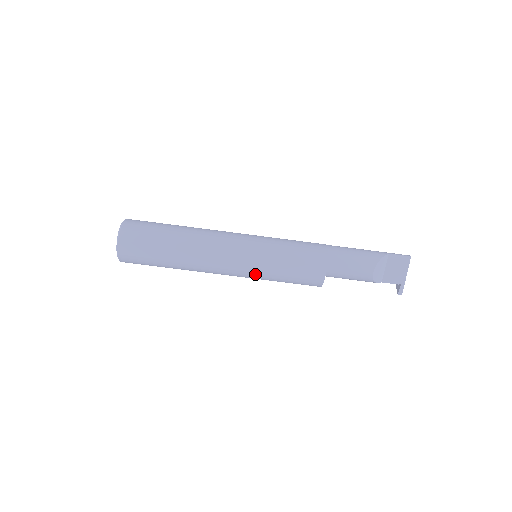
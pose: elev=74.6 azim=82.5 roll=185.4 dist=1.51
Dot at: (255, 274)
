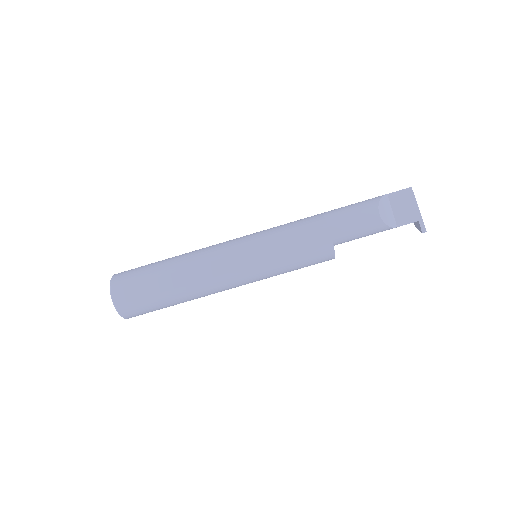
Dot at: (259, 268)
